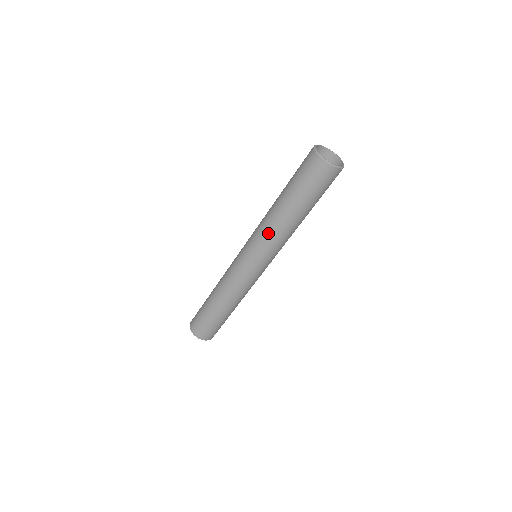
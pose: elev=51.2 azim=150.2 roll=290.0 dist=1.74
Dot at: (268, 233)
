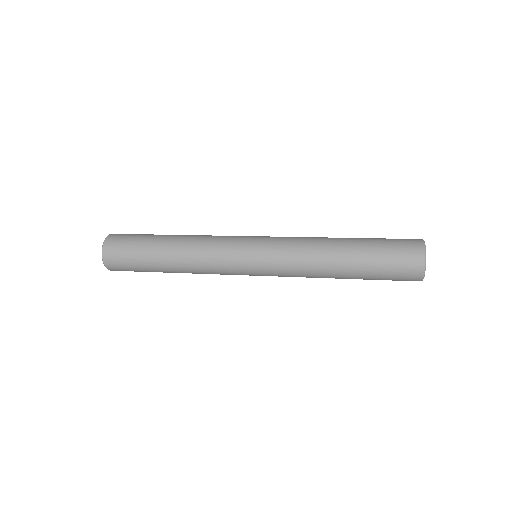
Dot at: (303, 276)
